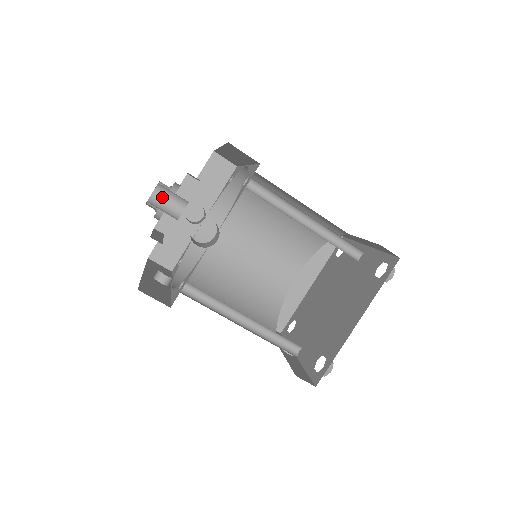
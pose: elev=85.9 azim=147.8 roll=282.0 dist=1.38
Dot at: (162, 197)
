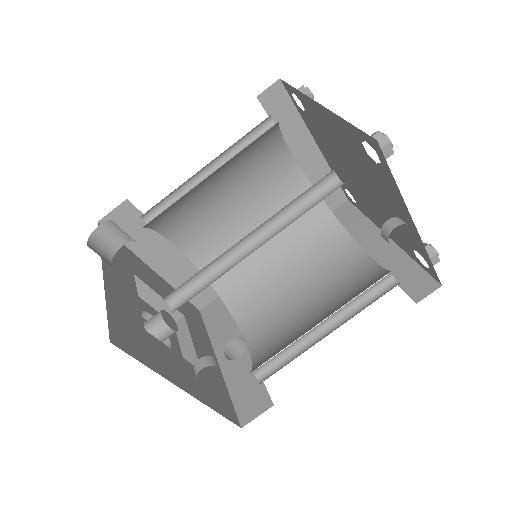
Dot at: occluded
